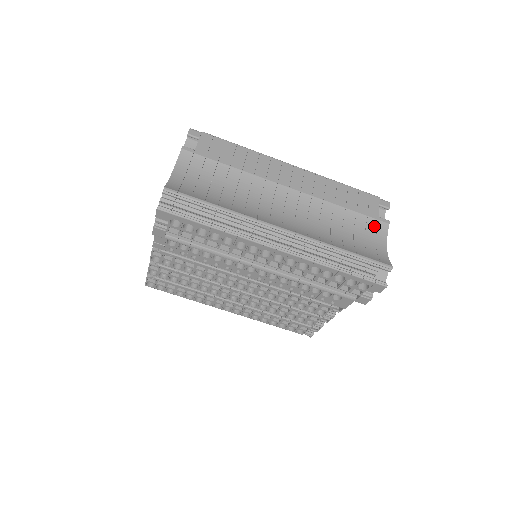
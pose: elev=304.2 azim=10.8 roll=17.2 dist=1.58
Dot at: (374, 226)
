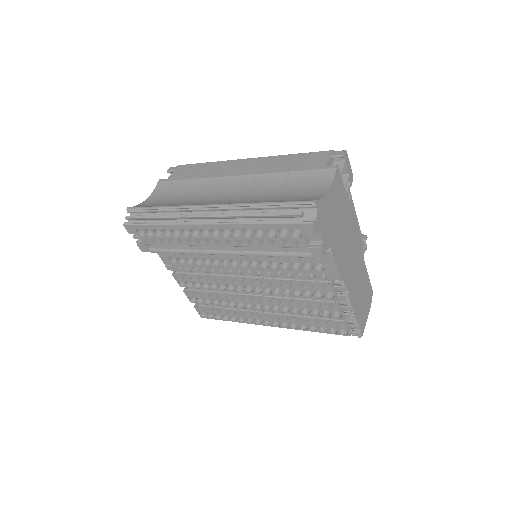
Dot at: (319, 176)
